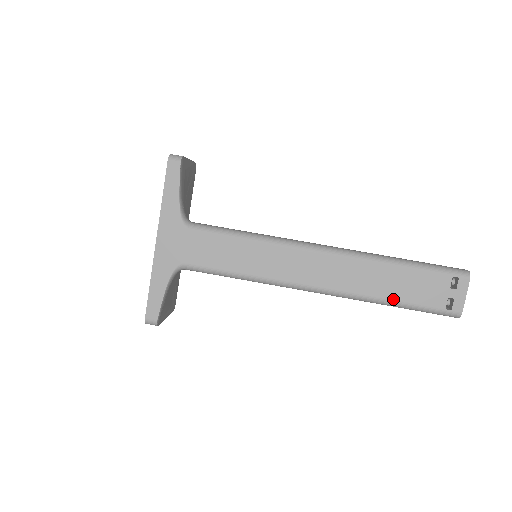
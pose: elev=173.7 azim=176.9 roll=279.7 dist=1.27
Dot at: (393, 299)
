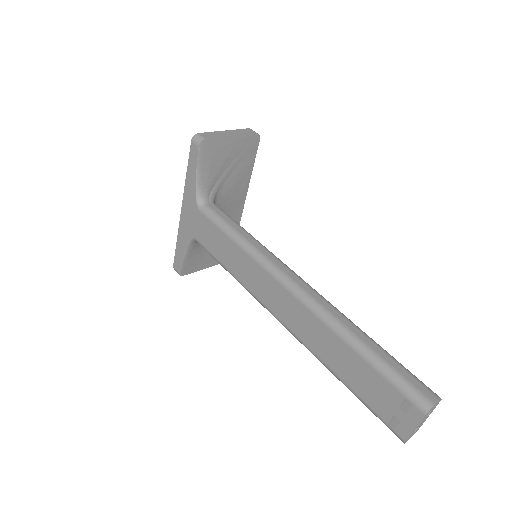
Dot at: (339, 375)
